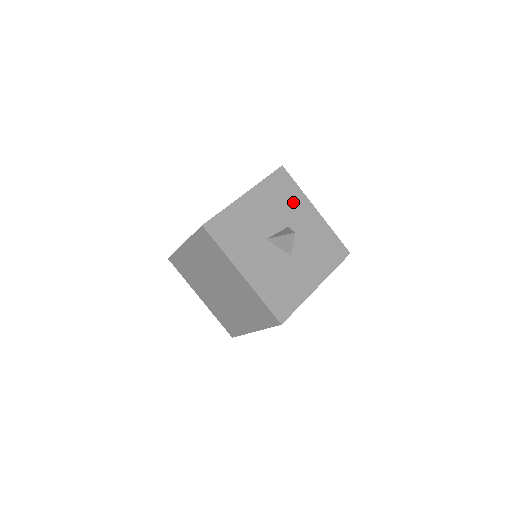
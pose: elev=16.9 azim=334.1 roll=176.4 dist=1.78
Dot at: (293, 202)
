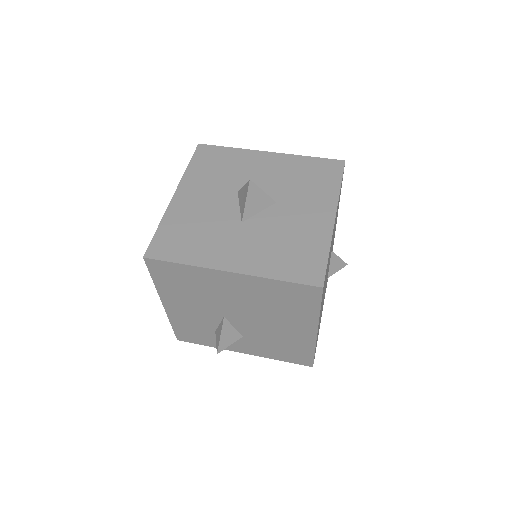
Dot at: (314, 191)
